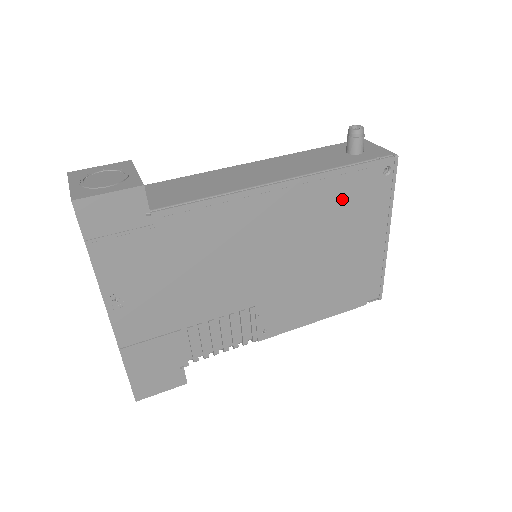
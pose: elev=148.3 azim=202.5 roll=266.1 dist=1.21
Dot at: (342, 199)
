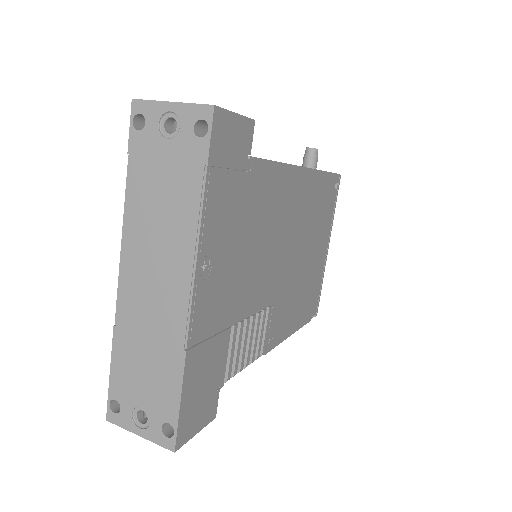
Dot at: (321, 201)
